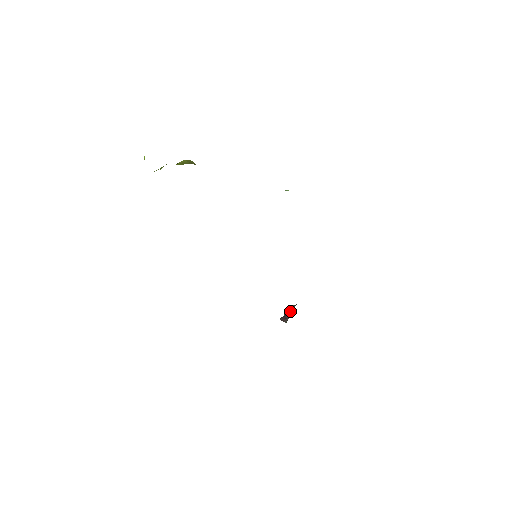
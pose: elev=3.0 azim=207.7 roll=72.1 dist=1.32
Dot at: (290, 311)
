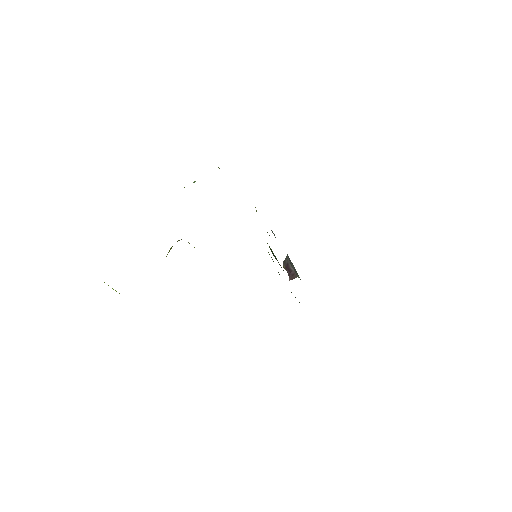
Dot at: (290, 266)
